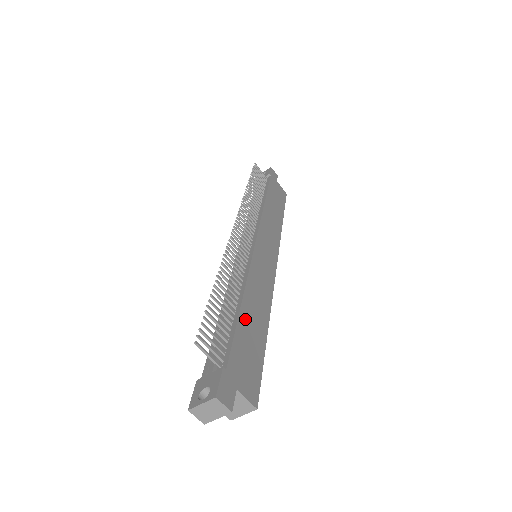
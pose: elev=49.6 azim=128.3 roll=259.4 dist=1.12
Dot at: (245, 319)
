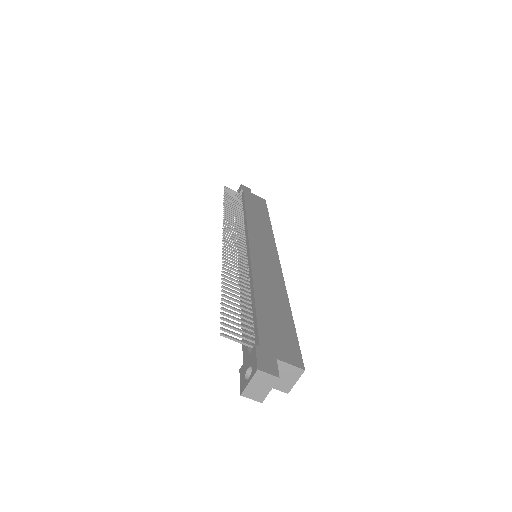
Dot at: (263, 303)
